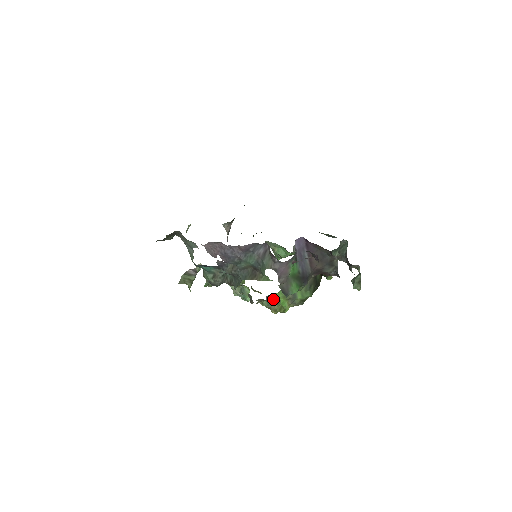
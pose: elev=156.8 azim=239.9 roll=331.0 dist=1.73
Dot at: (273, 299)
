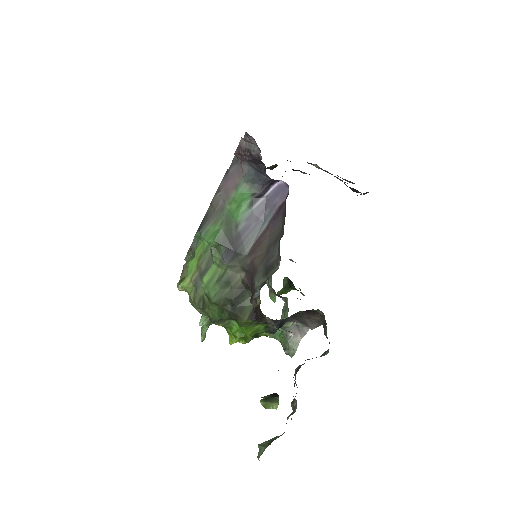
Dot at: occluded
